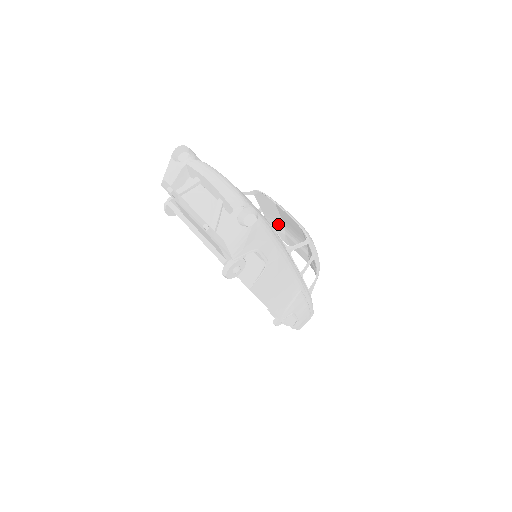
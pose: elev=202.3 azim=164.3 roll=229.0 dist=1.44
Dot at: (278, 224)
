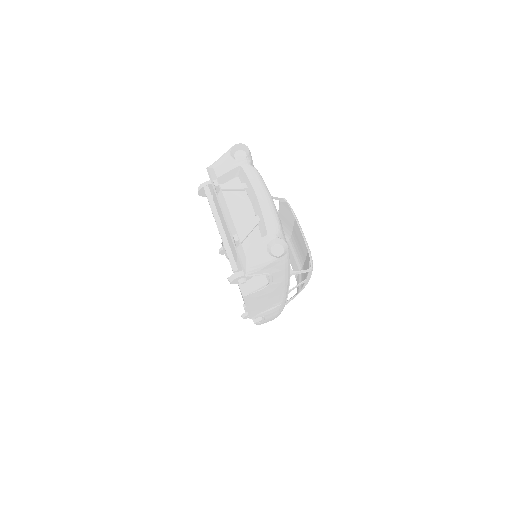
Dot at: (286, 231)
